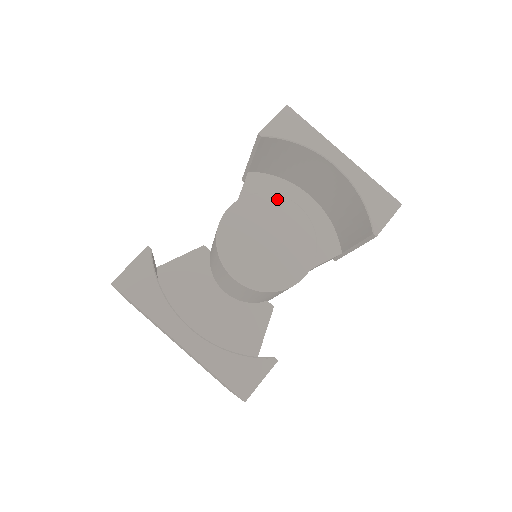
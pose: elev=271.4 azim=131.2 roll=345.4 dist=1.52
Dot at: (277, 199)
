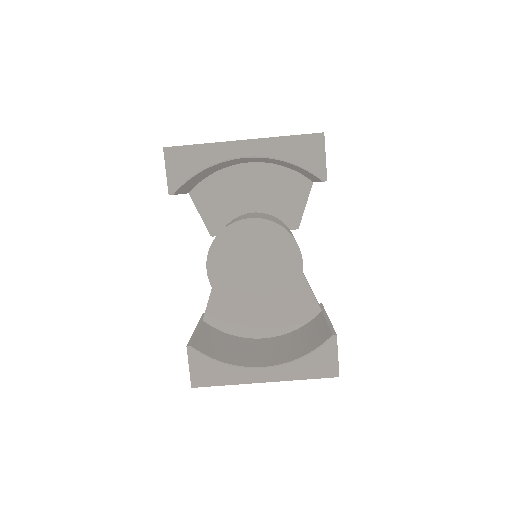
Dot at: (231, 230)
